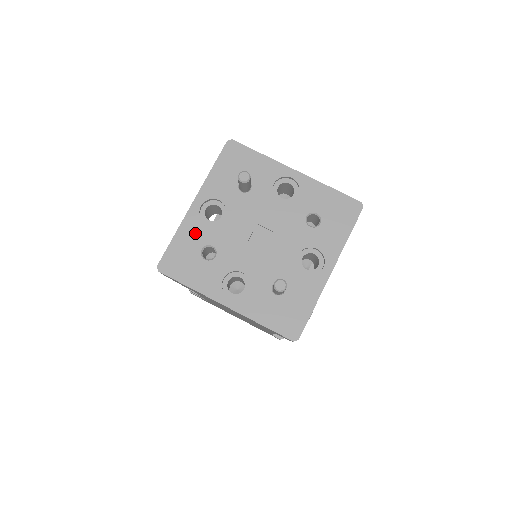
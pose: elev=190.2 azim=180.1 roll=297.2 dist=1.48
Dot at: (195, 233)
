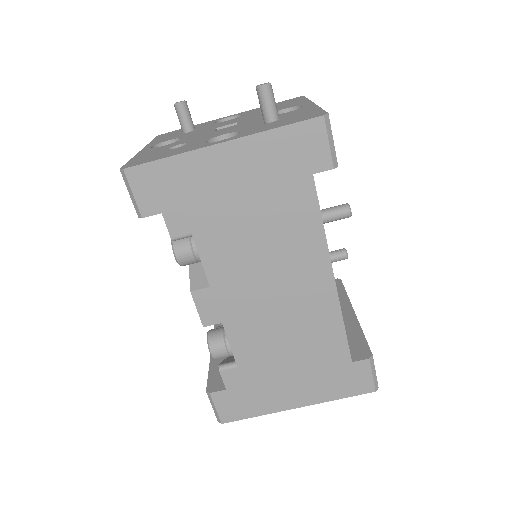
Dot at: (154, 151)
